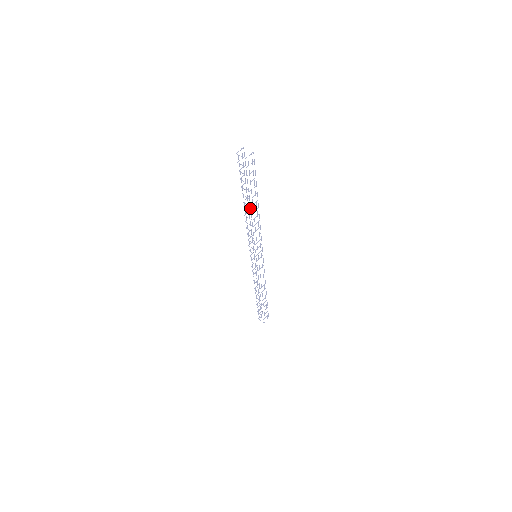
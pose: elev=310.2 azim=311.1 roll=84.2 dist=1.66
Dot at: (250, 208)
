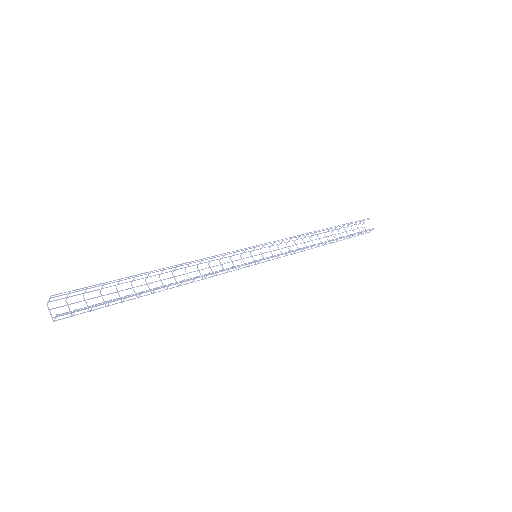
Dot at: (175, 265)
